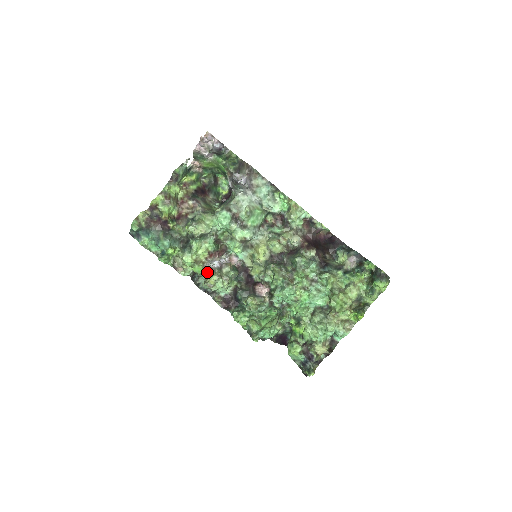
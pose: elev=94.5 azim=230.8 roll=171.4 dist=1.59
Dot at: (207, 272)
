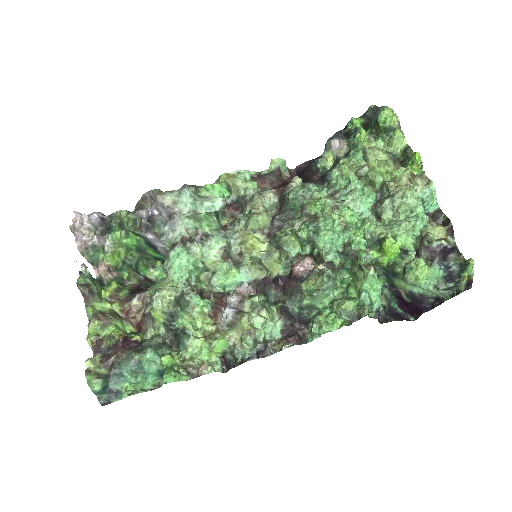
Dot at: (232, 334)
